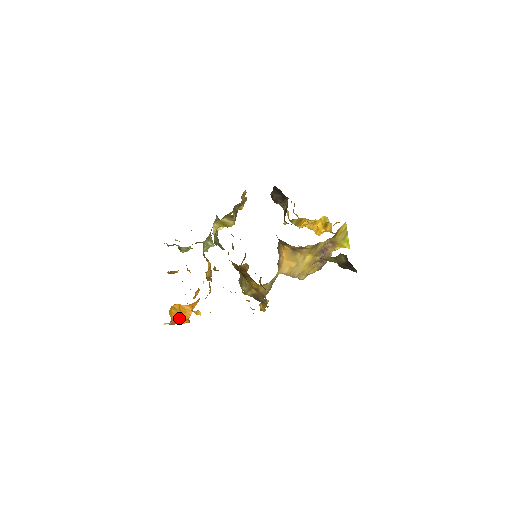
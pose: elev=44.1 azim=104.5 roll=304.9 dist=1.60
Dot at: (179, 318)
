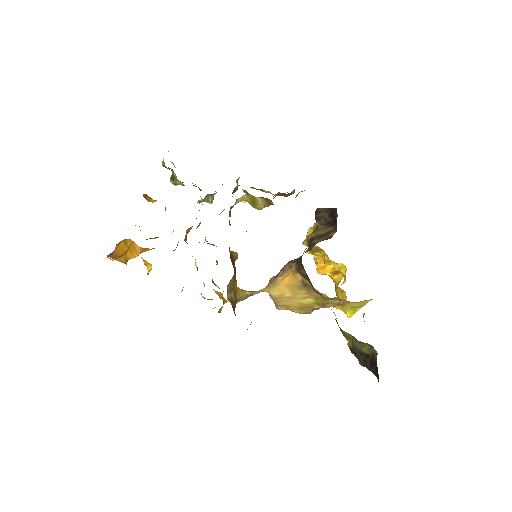
Dot at: (122, 254)
